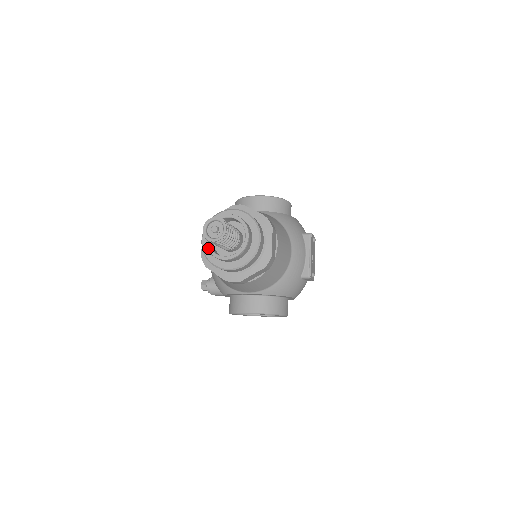
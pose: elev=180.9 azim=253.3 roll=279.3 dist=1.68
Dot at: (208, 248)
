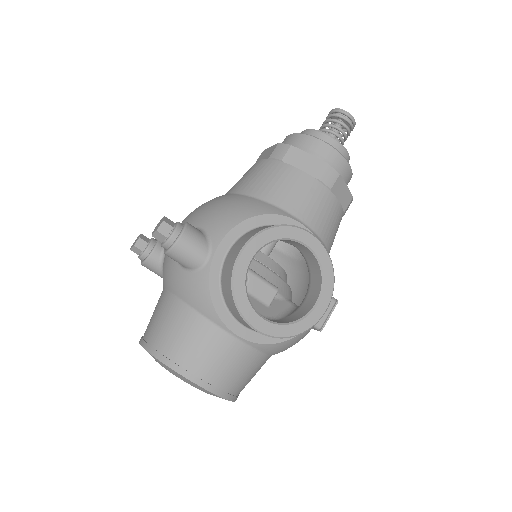
Dot at: (315, 130)
